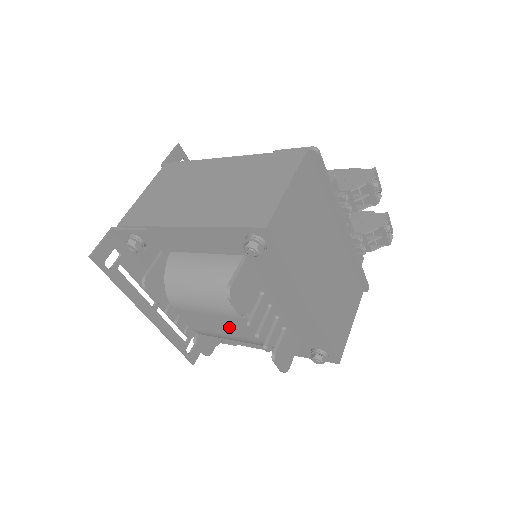
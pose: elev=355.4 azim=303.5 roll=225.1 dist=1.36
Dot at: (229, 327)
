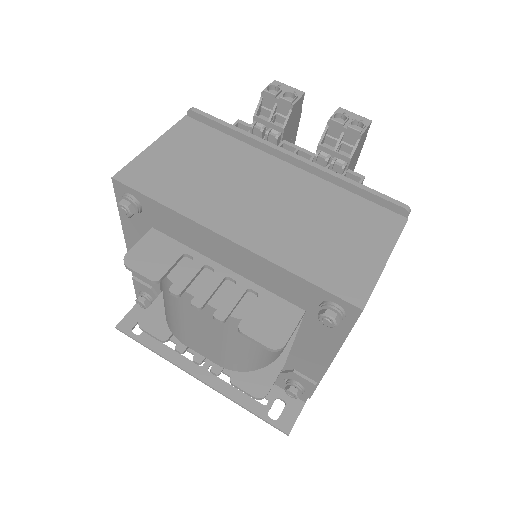
Dot at: (202, 324)
